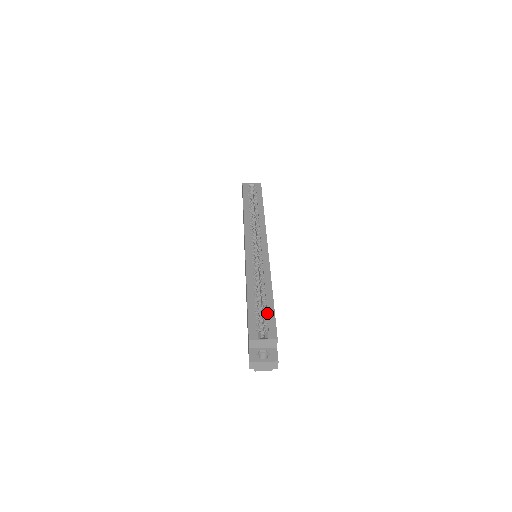
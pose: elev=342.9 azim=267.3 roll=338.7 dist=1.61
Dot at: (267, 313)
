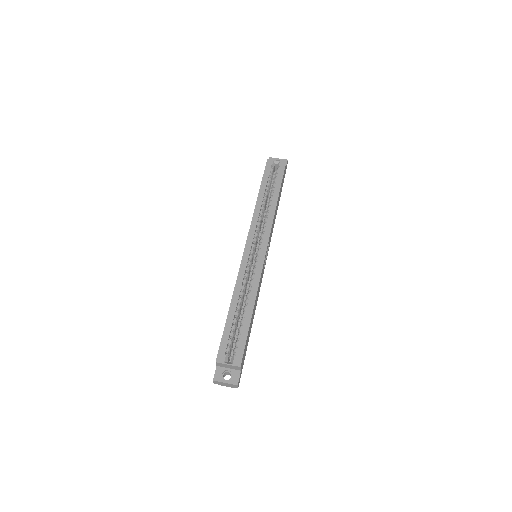
Dot at: (240, 336)
